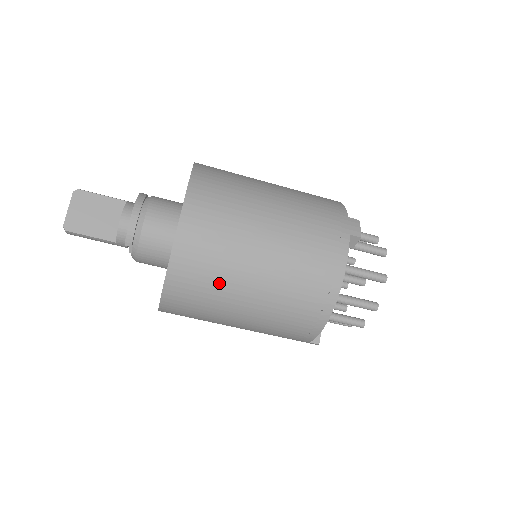
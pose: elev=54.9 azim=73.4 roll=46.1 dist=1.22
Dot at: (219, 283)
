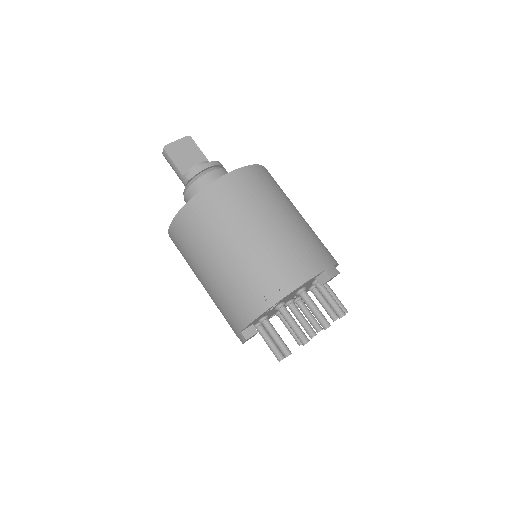
Dot at: (219, 226)
